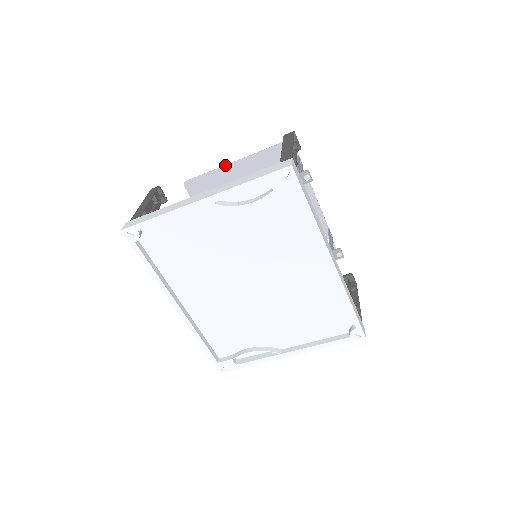
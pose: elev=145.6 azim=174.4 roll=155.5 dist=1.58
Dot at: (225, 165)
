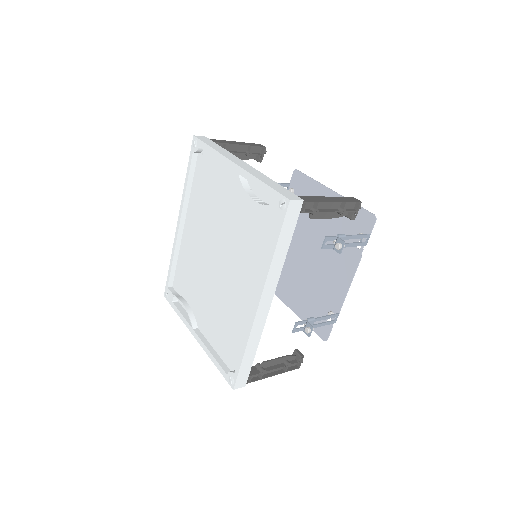
Dot at: (325, 186)
